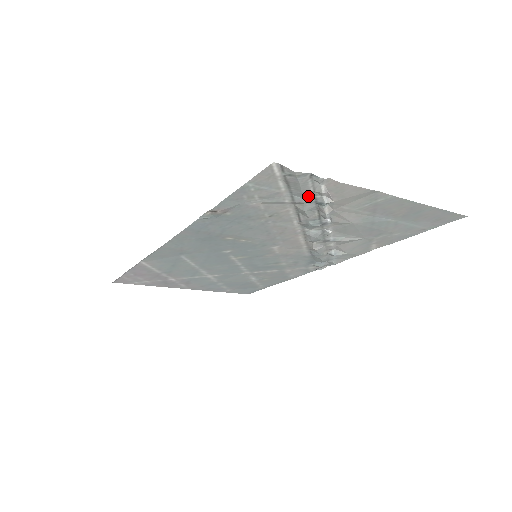
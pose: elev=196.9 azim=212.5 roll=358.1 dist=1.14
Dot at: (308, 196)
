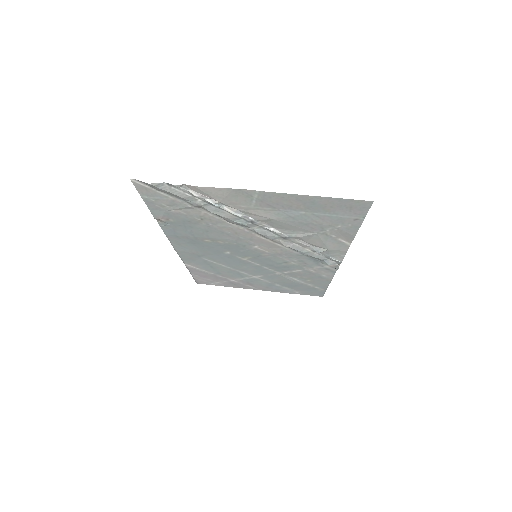
Dot at: (196, 200)
